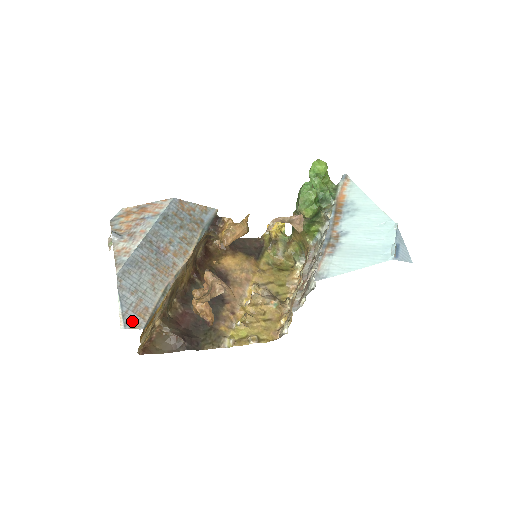
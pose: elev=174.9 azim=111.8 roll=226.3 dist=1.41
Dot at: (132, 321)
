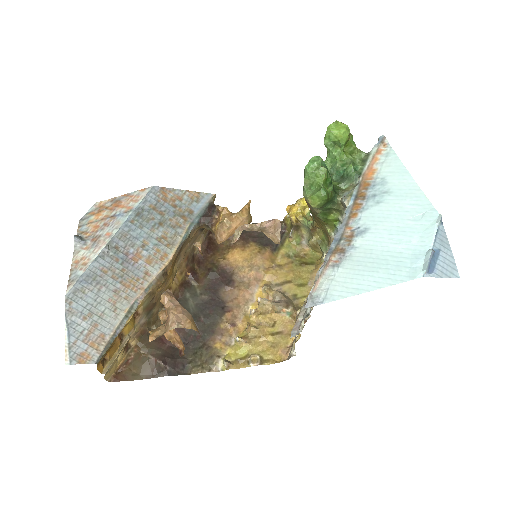
Dot at: (81, 354)
